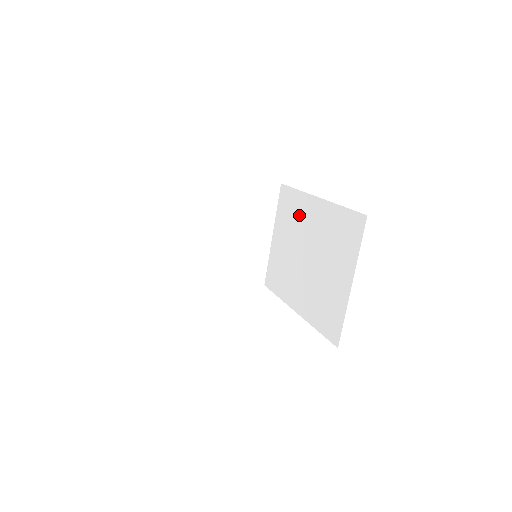
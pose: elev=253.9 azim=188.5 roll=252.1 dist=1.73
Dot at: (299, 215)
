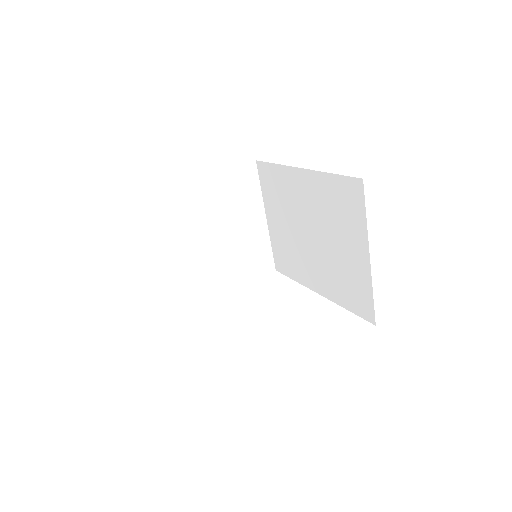
Dot at: (287, 191)
